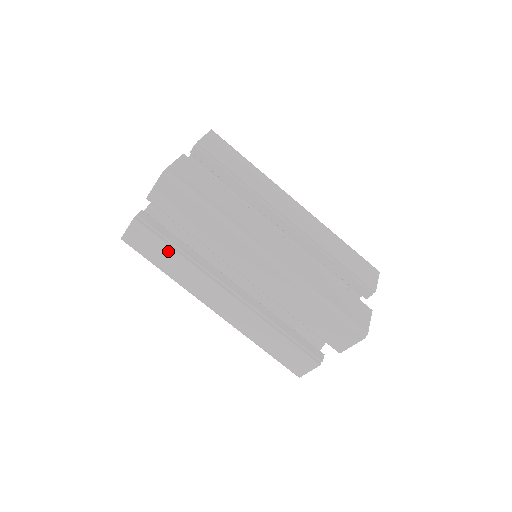
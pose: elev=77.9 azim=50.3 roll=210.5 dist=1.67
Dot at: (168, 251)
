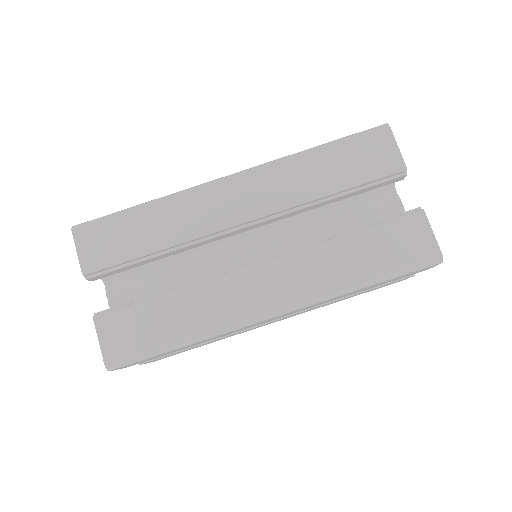
Dot at: occluded
